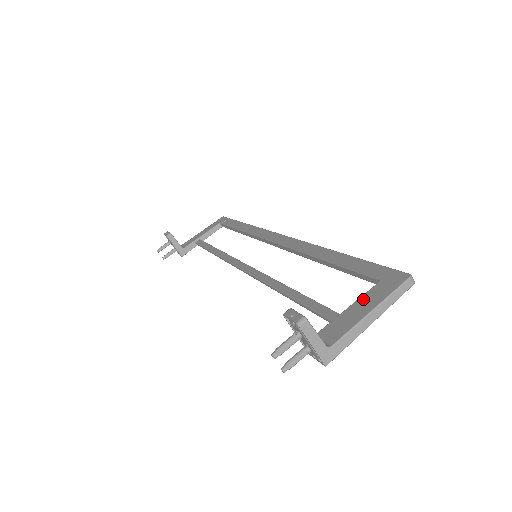
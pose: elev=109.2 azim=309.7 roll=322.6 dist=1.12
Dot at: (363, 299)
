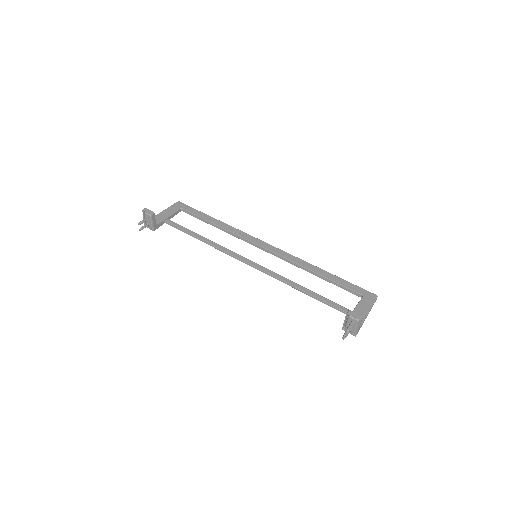
Dot at: (361, 305)
